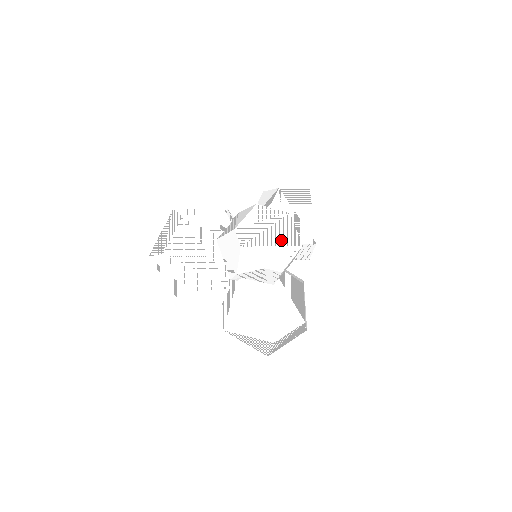
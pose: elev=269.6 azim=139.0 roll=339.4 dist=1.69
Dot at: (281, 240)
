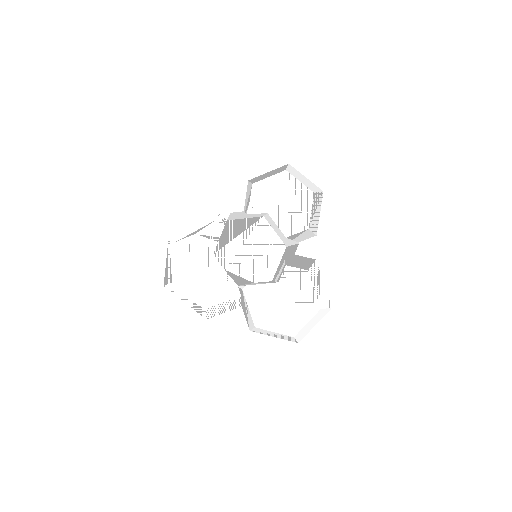
Dot at: (262, 249)
